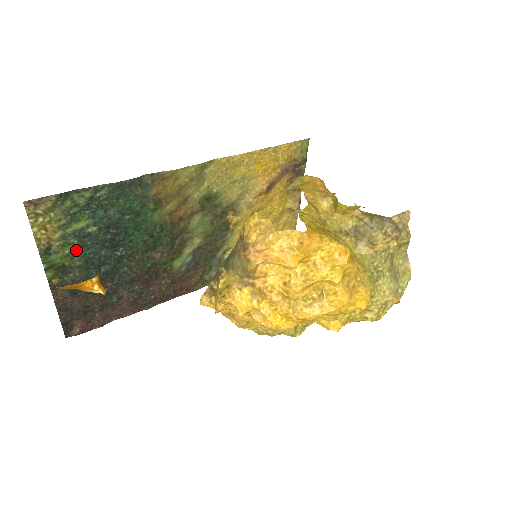
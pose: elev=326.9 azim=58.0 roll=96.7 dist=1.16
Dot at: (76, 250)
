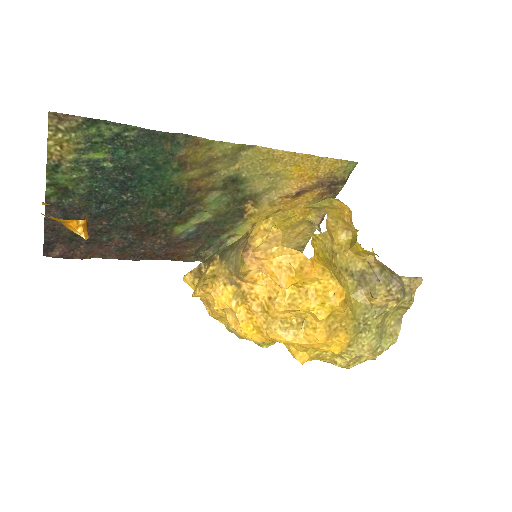
Dot at: (84, 178)
